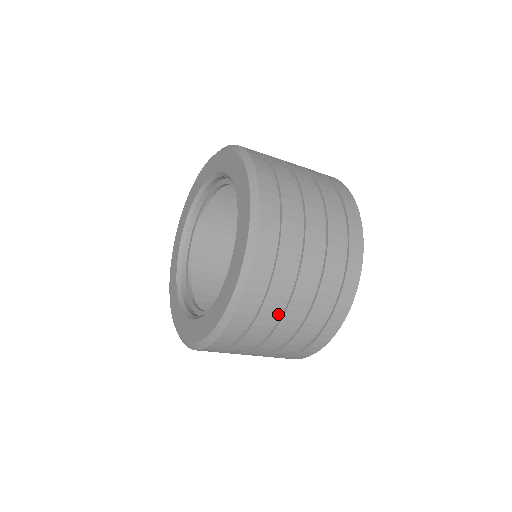
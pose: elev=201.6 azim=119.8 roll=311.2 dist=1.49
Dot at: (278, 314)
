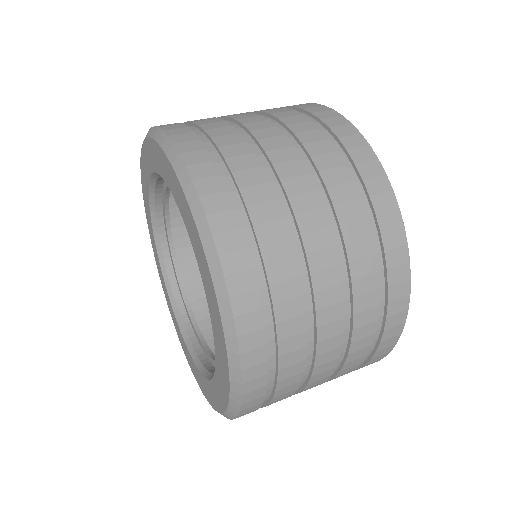
Dot at: occluded
